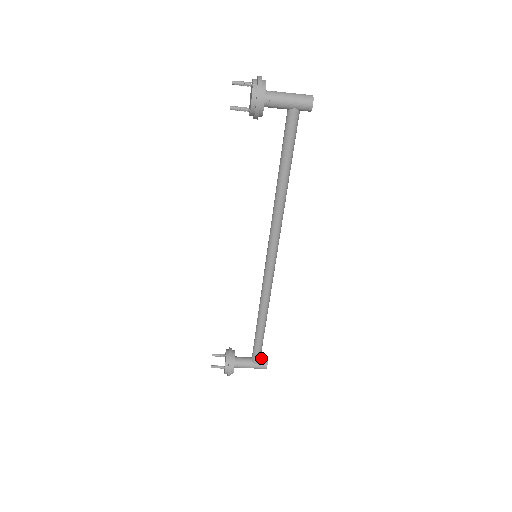
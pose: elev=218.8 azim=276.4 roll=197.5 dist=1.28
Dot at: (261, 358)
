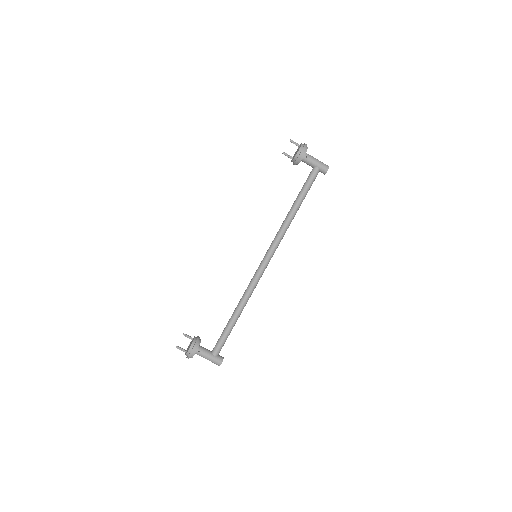
Dot at: (219, 355)
